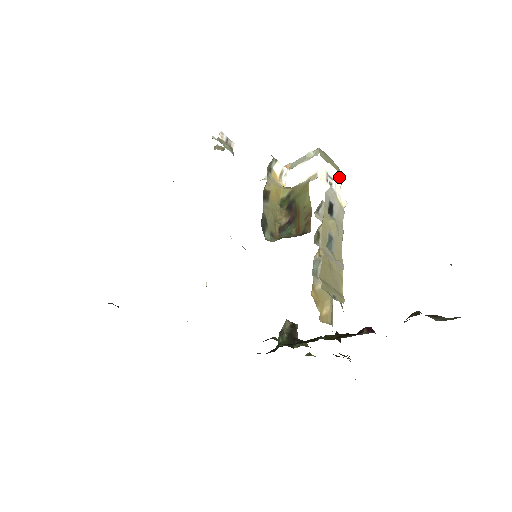
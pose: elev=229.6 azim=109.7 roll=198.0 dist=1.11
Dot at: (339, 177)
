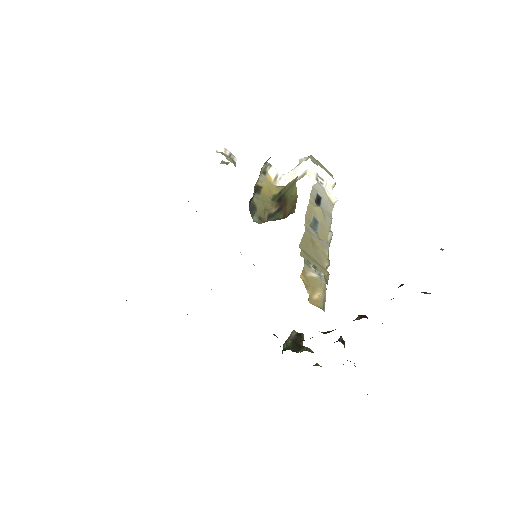
Dot at: (330, 179)
